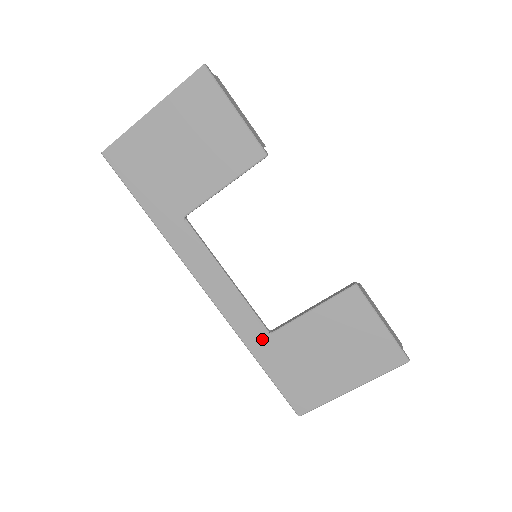
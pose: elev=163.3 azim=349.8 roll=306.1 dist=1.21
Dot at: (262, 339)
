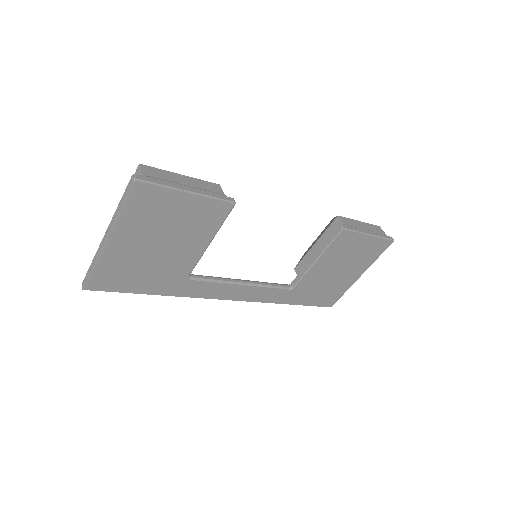
Dot at: (288, 294)
